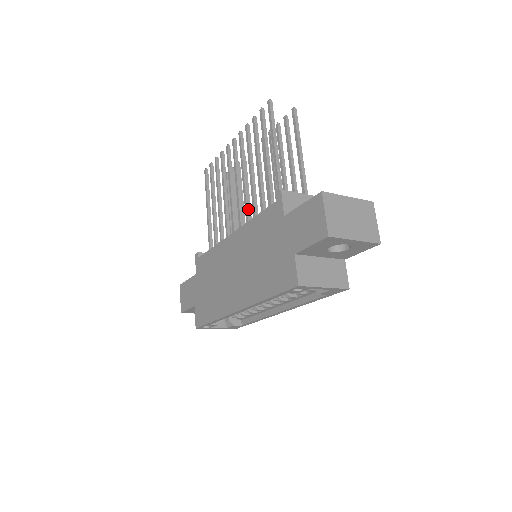
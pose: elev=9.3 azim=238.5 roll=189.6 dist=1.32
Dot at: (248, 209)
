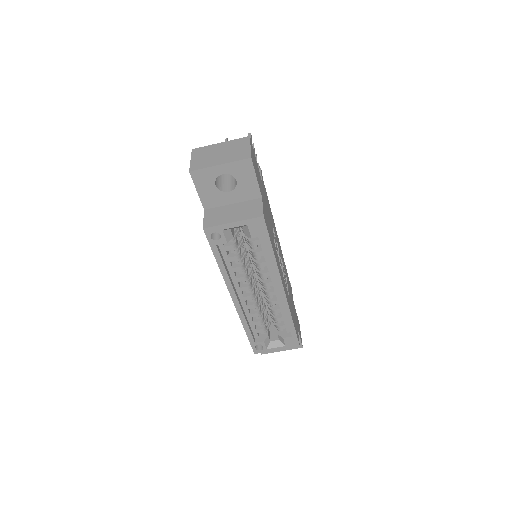
Dot at: occluded
